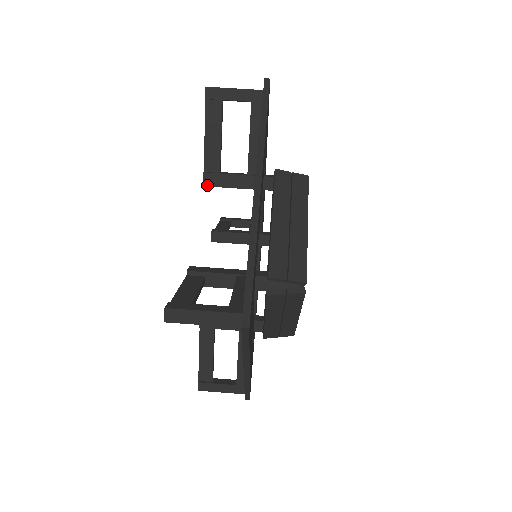
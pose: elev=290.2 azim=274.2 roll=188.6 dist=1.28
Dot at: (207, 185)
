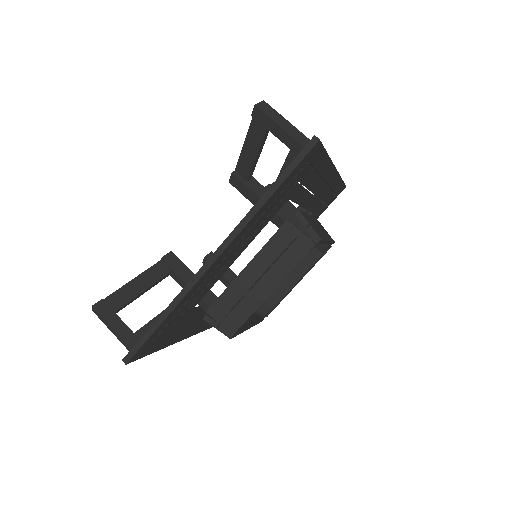
Dot at: occluded
